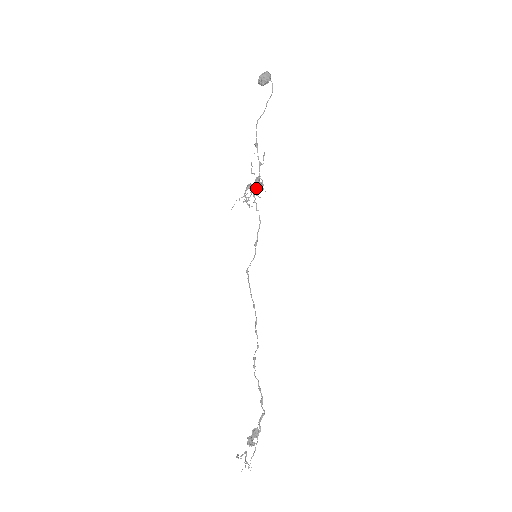
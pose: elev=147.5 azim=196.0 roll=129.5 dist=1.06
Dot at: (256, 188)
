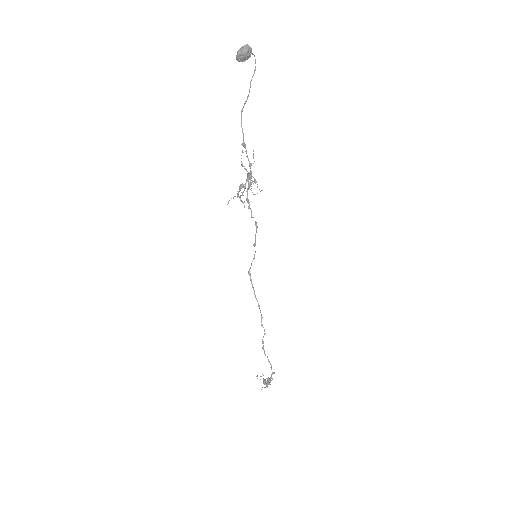
Dot at: (249, 187)
